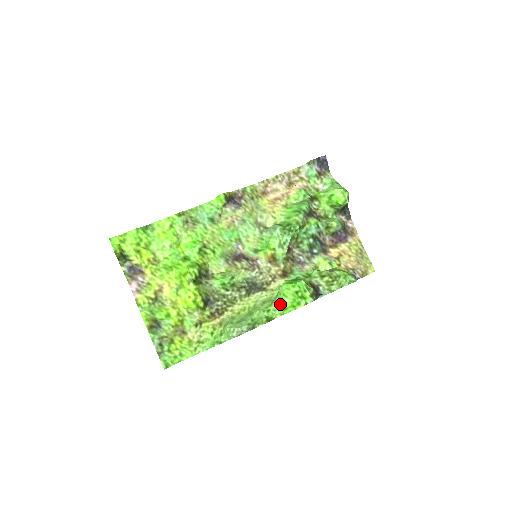
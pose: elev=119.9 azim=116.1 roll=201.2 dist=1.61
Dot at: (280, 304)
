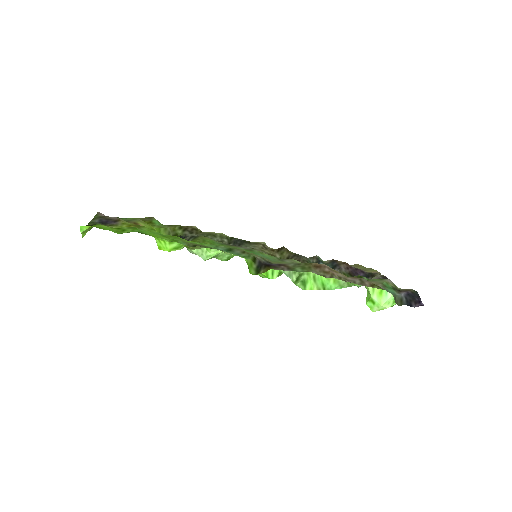
Dot at: occluded
